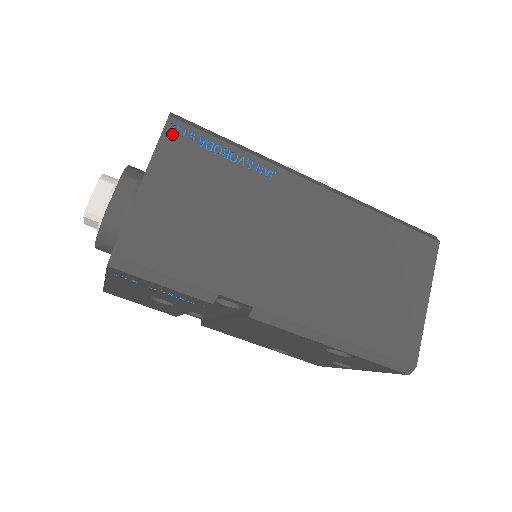
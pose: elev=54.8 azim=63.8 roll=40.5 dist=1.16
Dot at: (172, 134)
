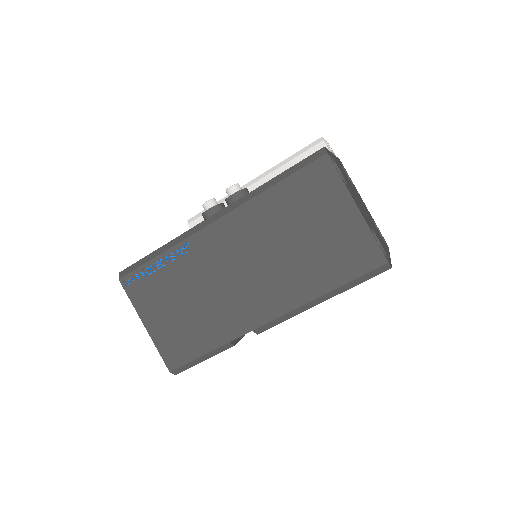
Dot at: (129, 287)
